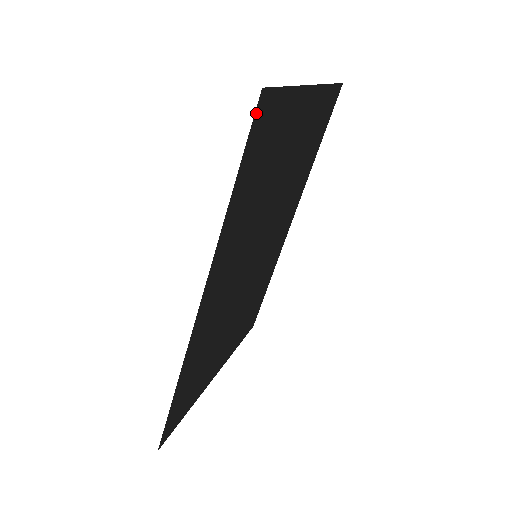
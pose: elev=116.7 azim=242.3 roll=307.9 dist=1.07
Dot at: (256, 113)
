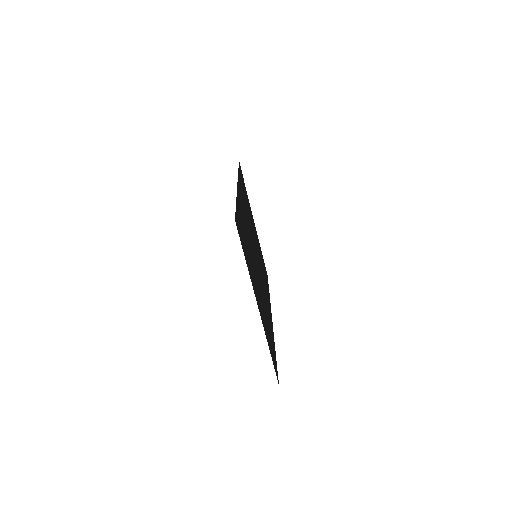
Dot at: occluded
